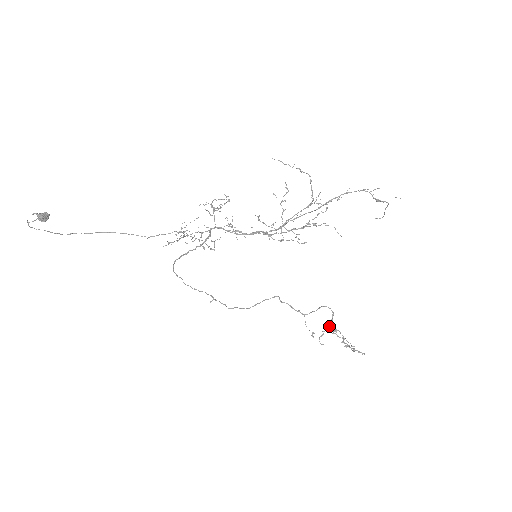
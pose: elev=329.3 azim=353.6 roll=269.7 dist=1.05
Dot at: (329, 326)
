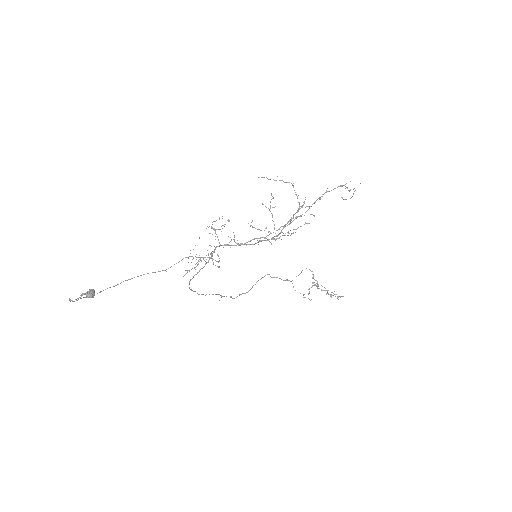
Dot at: (312, 283)
